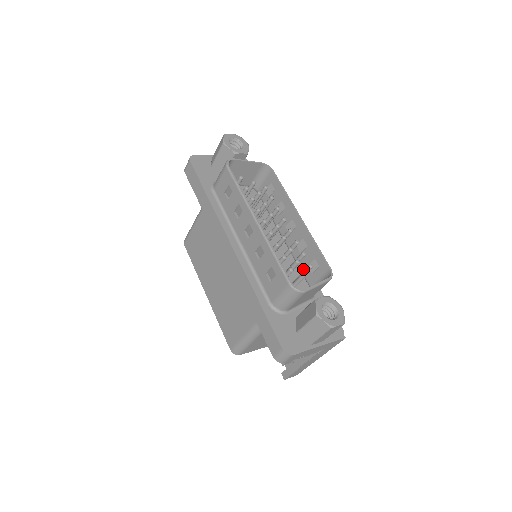
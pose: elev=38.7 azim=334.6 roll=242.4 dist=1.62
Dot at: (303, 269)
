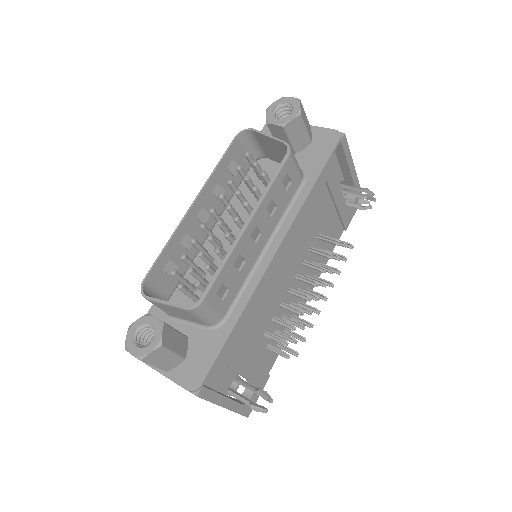
Dot at: (233, 291)
